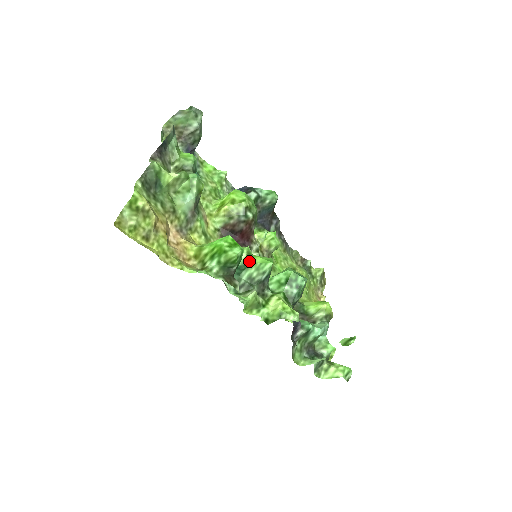
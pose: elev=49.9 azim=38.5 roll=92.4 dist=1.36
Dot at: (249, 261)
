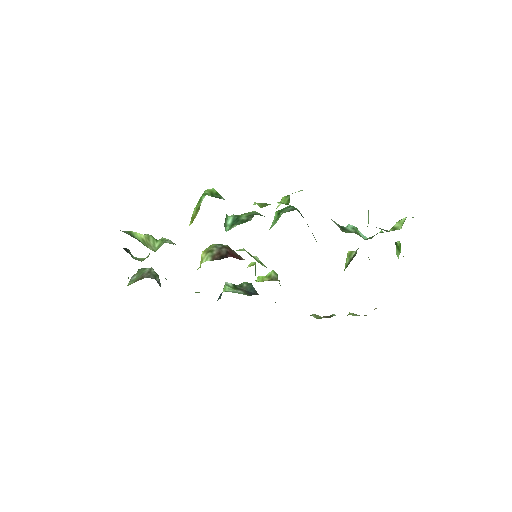
Dot at: occluded
